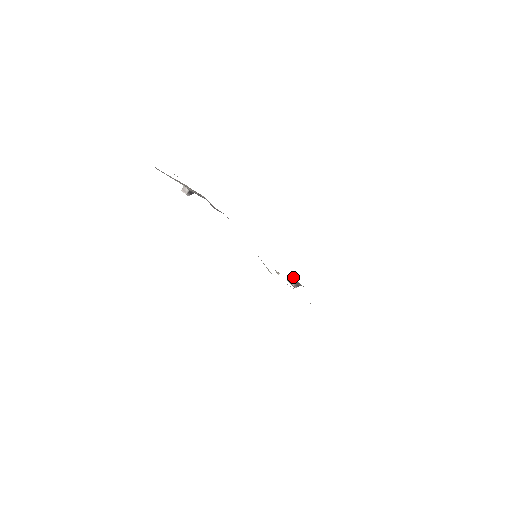
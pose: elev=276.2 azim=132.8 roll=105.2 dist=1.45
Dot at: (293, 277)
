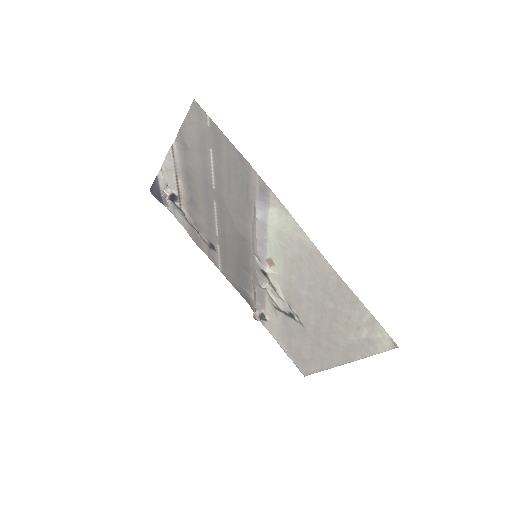
Dot at: (257, 308)
